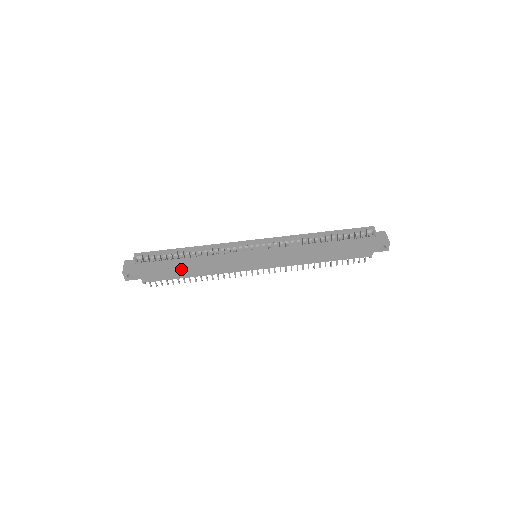
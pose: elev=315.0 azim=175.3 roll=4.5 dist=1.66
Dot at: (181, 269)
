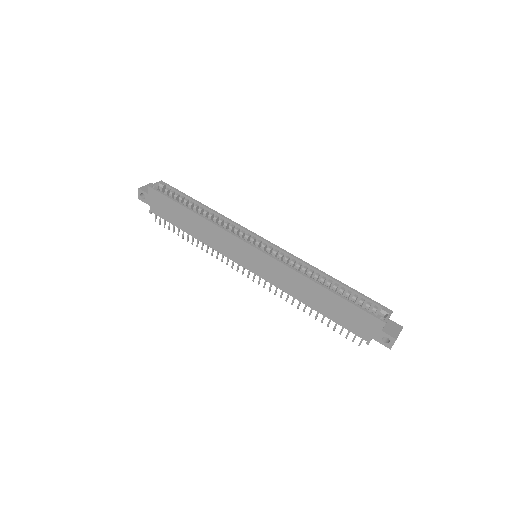
Dot at: (184, 219)
